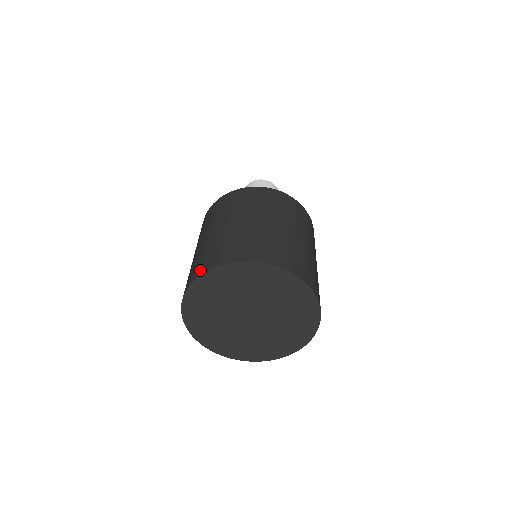
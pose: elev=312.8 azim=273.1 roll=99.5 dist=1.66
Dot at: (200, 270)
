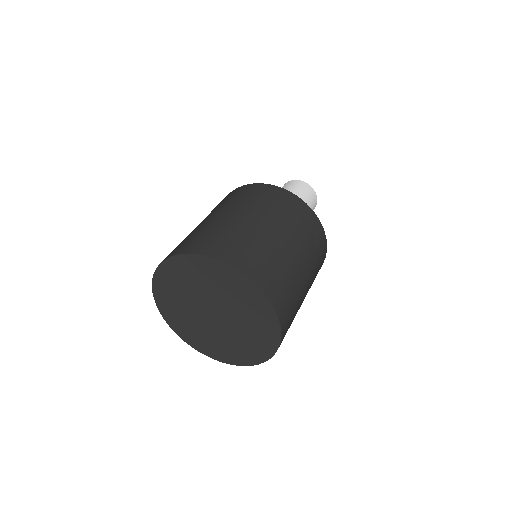
Dot at: occluded
